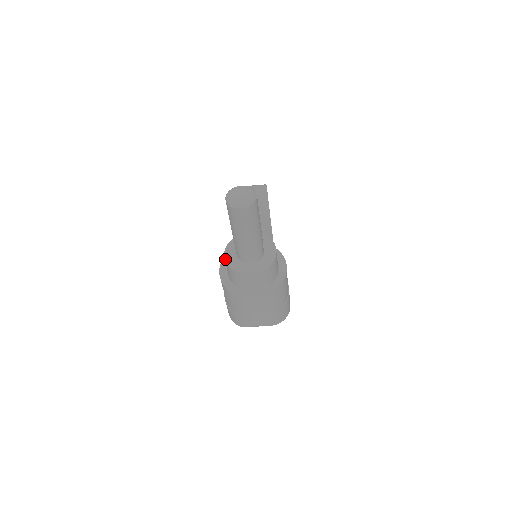
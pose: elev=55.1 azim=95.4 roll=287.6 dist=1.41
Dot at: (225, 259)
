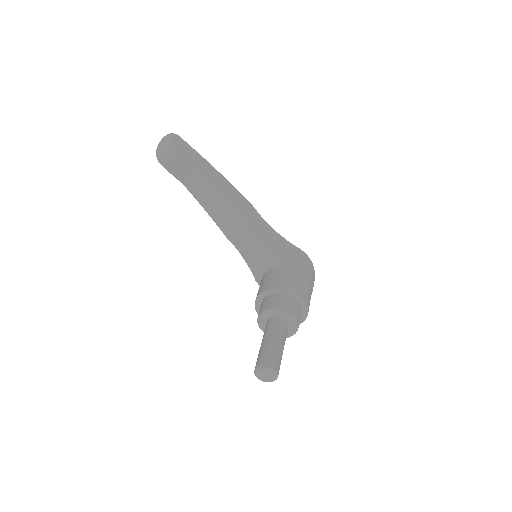
Dot at: occluded
